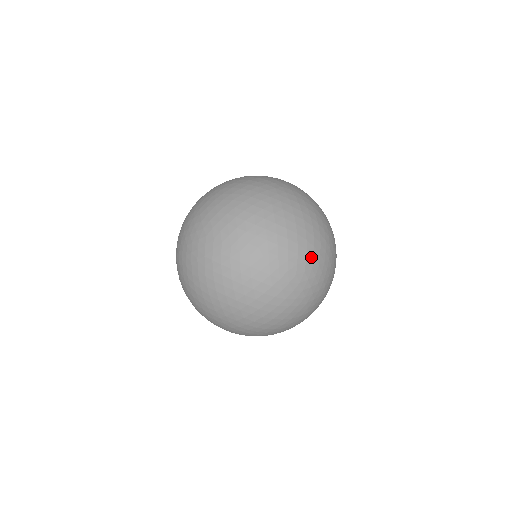
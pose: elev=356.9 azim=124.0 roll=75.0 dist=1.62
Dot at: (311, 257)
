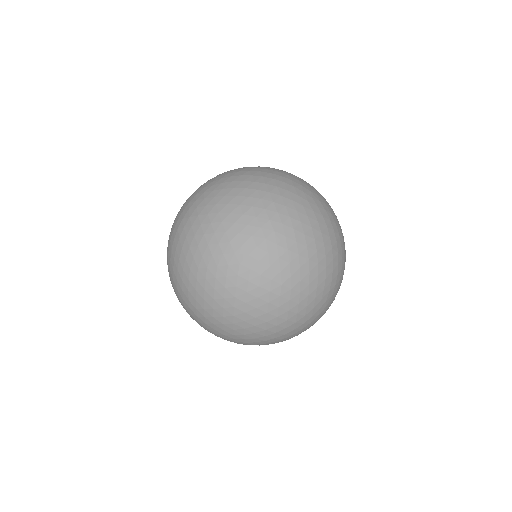
Dot at: (339, 280)
